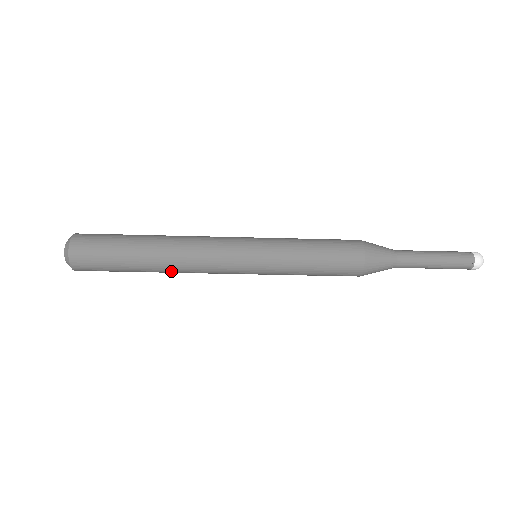
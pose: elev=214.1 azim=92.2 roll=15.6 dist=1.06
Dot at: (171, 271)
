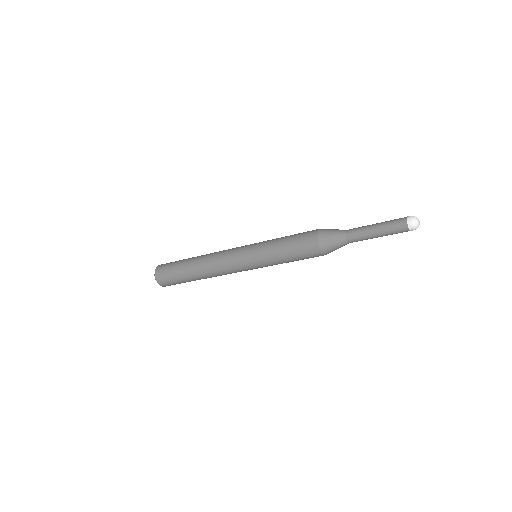
Dot at: (211, 277)
